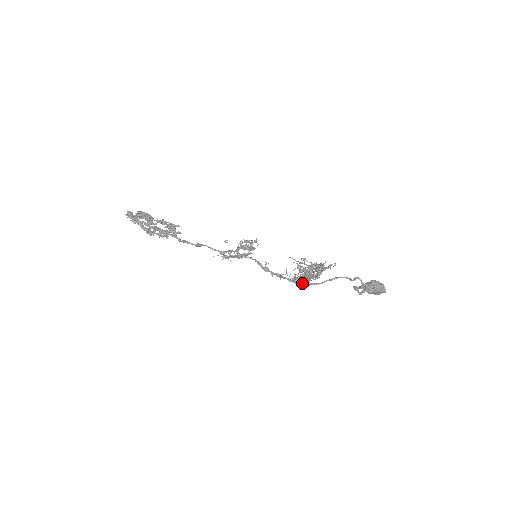
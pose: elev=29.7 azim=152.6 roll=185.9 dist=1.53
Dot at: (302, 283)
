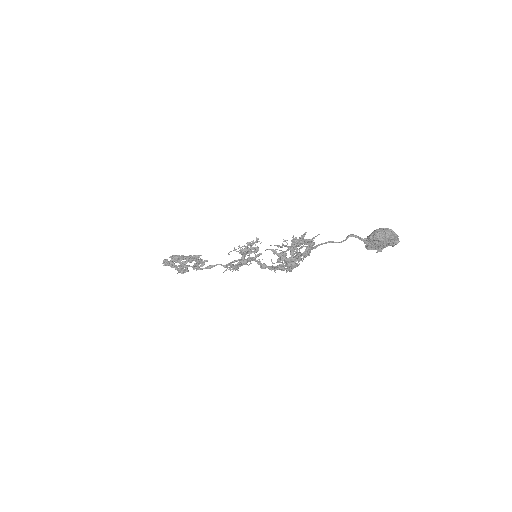
Dot at: (291, 267)
